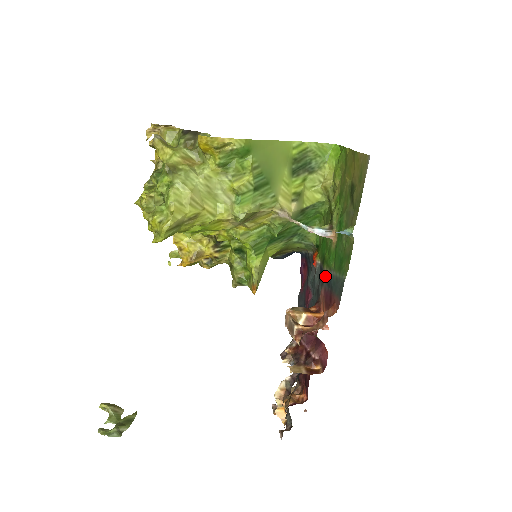
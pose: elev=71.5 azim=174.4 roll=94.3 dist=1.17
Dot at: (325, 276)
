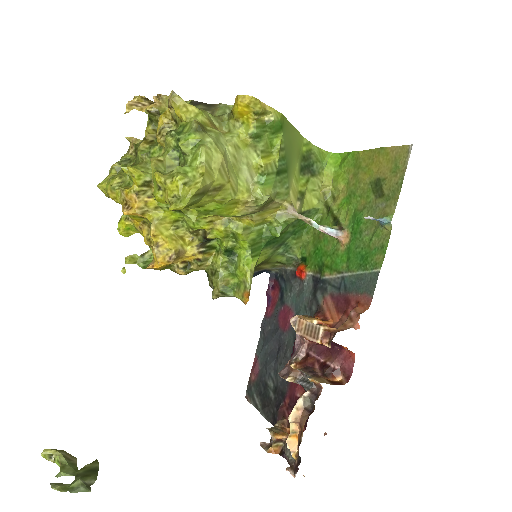
Dot at: (329, 282)
